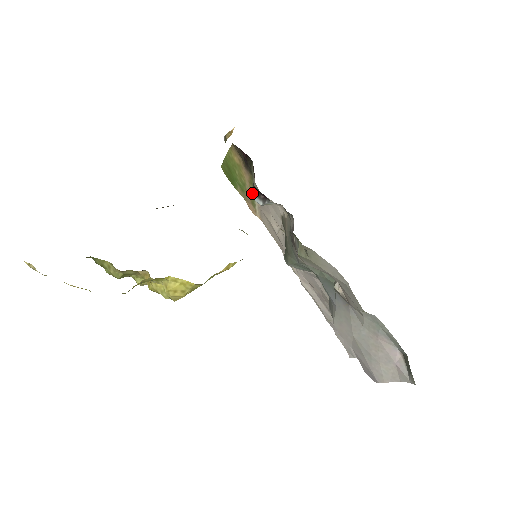
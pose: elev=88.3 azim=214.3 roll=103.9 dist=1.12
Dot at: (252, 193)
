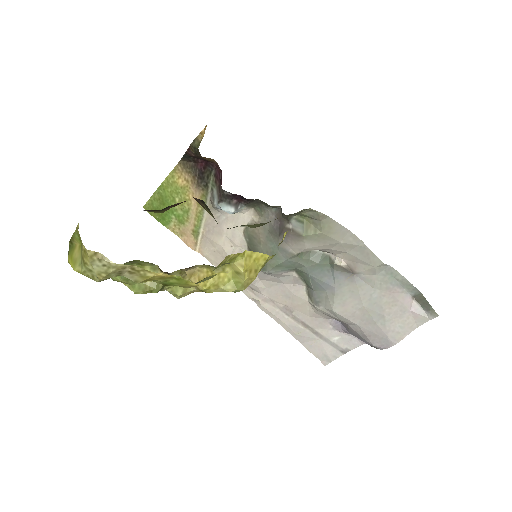
Dot at: (218, 204)
